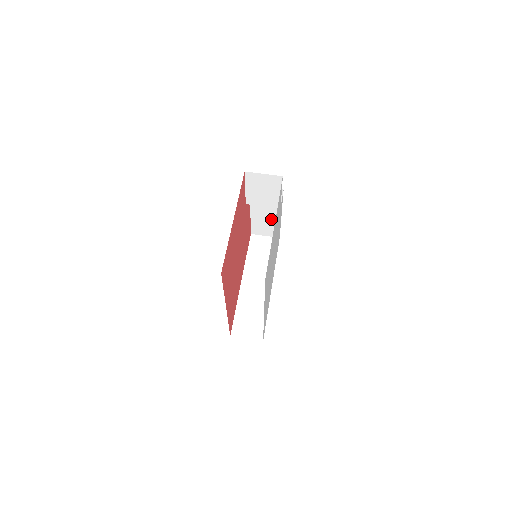
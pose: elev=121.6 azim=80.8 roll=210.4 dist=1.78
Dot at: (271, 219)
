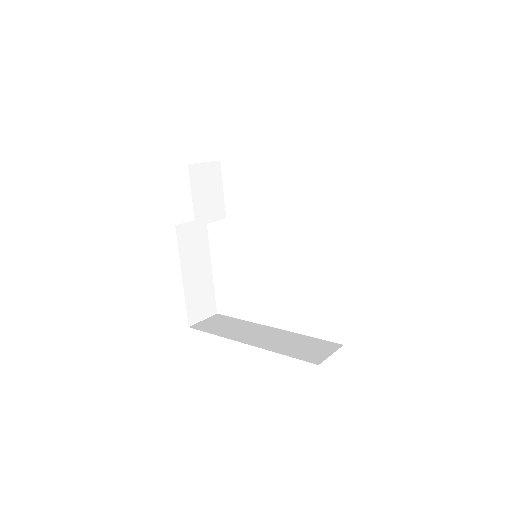
Dot at: (203, 281)
